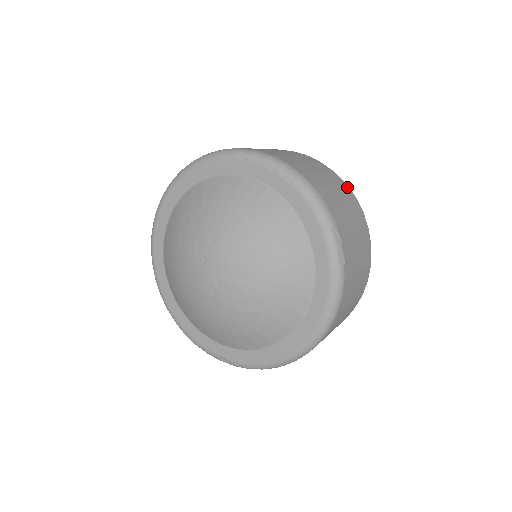
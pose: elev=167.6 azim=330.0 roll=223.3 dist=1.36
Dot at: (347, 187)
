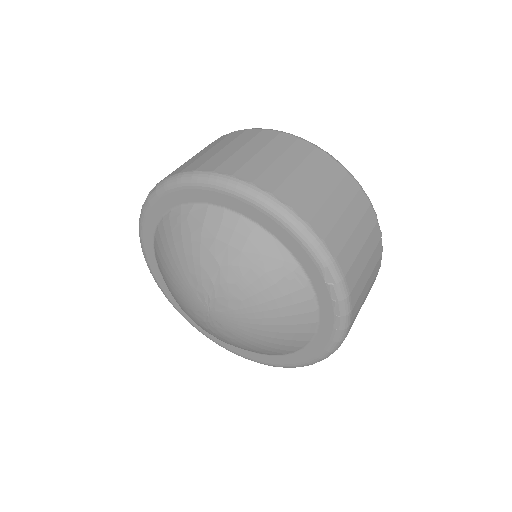
Dot at: occluded
